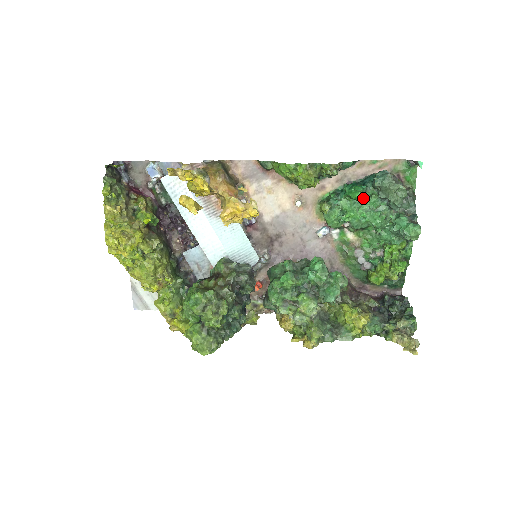
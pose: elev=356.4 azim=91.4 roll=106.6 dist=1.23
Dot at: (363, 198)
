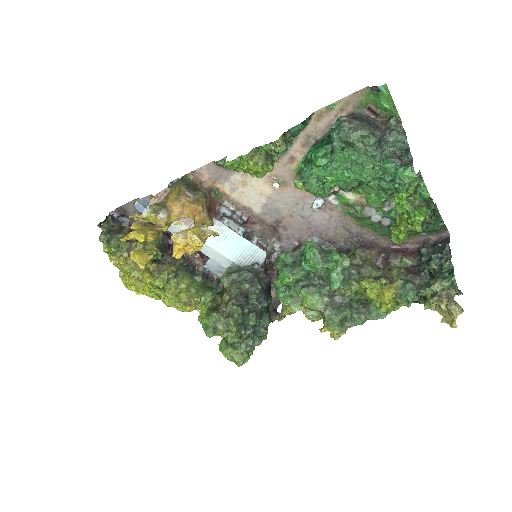
Dot at: (334, 157)
